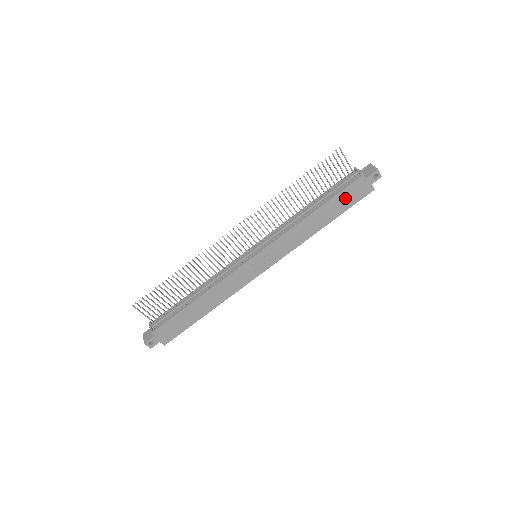
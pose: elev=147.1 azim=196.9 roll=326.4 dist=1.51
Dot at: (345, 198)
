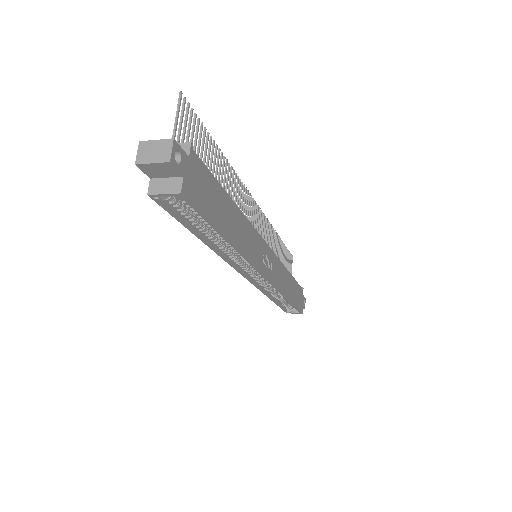
Dot at: (297, 293)
